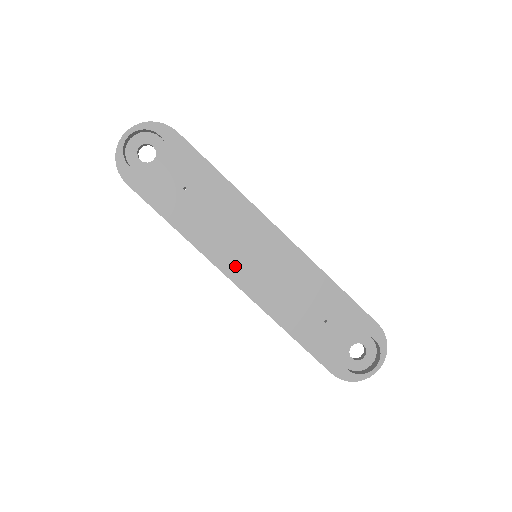
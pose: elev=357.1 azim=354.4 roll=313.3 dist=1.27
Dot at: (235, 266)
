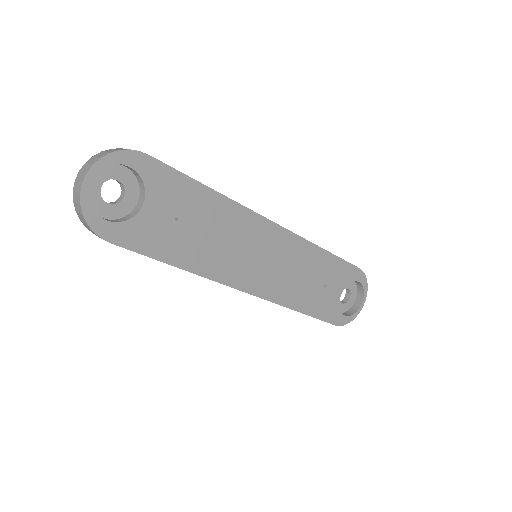
Dot at: (245, 277)
